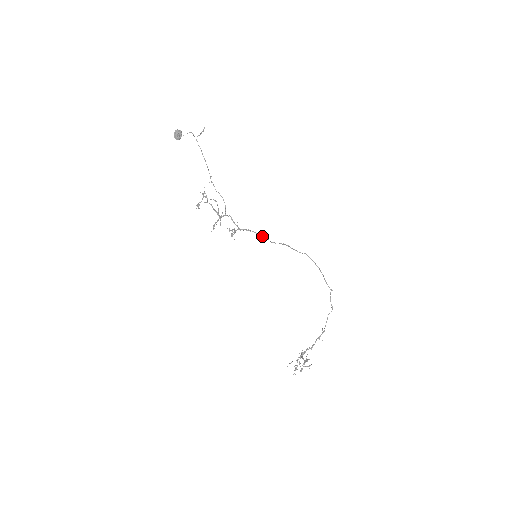
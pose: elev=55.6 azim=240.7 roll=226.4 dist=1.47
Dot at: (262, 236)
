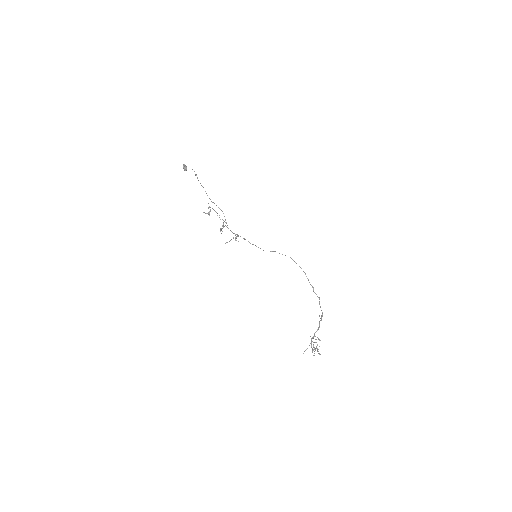
Dot at: occluded
